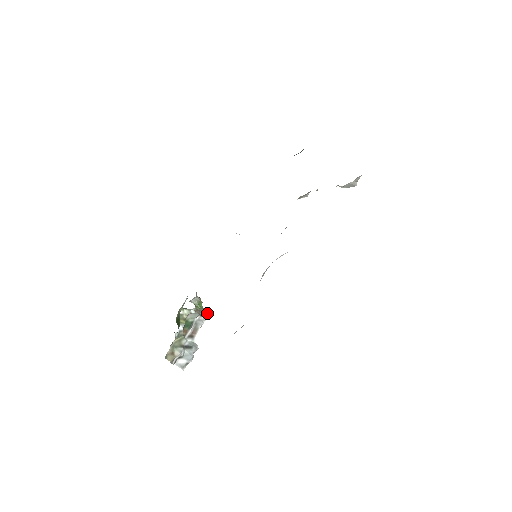
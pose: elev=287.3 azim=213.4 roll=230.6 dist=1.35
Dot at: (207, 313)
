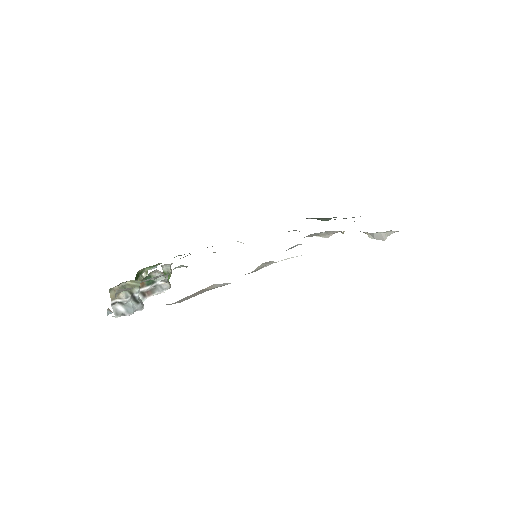
Dot at: occluded
